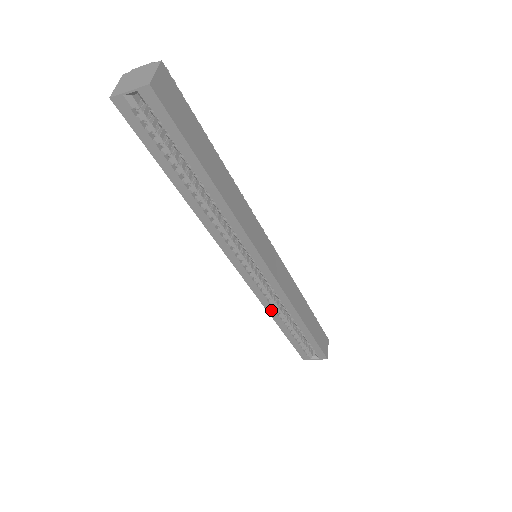
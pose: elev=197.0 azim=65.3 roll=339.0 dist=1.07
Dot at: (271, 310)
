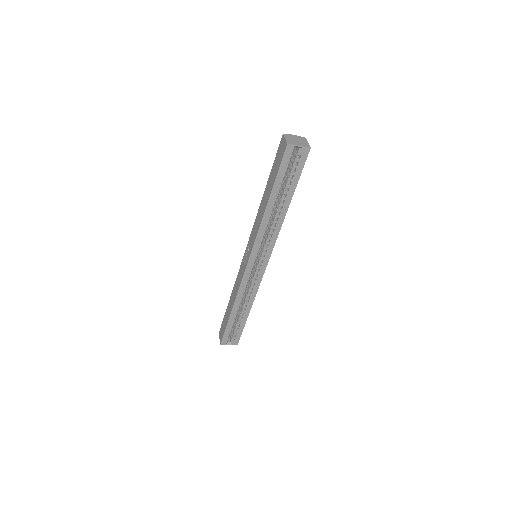
Dot at: (239, 296)
